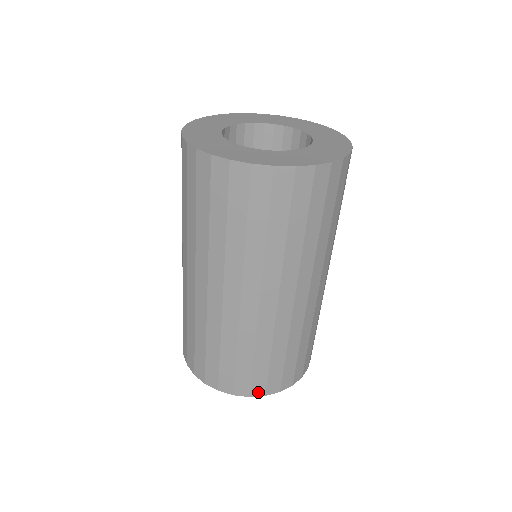
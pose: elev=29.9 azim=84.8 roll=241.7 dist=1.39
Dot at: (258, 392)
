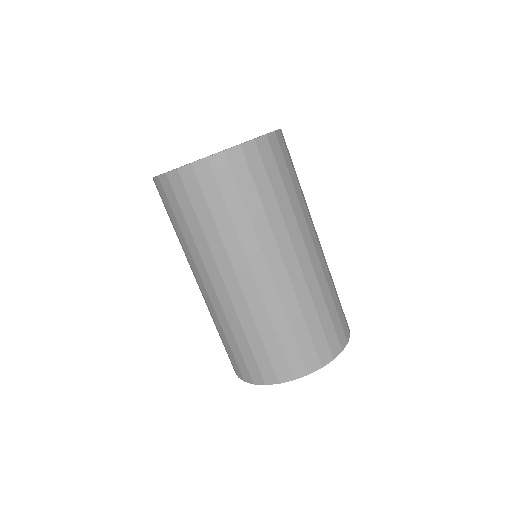
Dot at: (285, 377)
